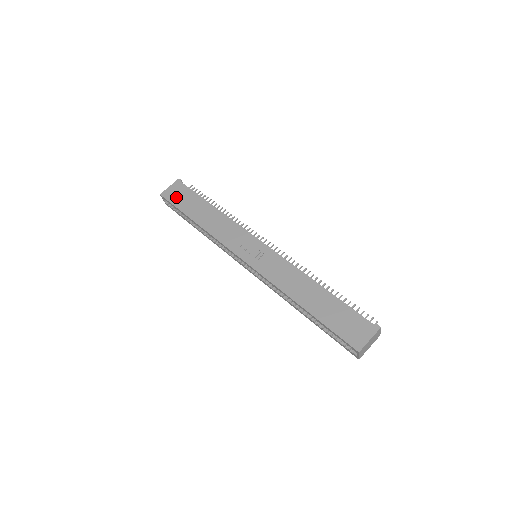
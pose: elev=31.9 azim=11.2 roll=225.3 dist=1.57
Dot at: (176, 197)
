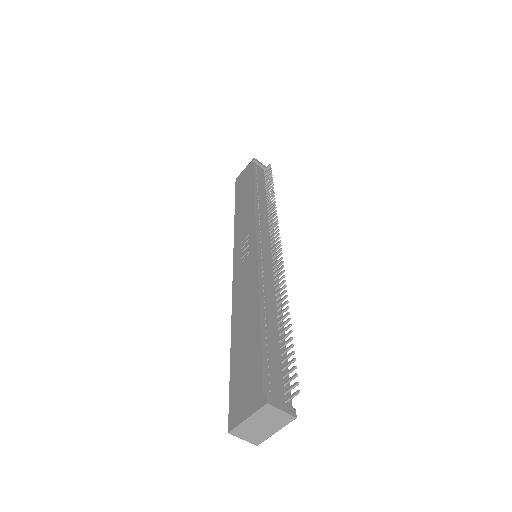
Dot at: (241, 181)
